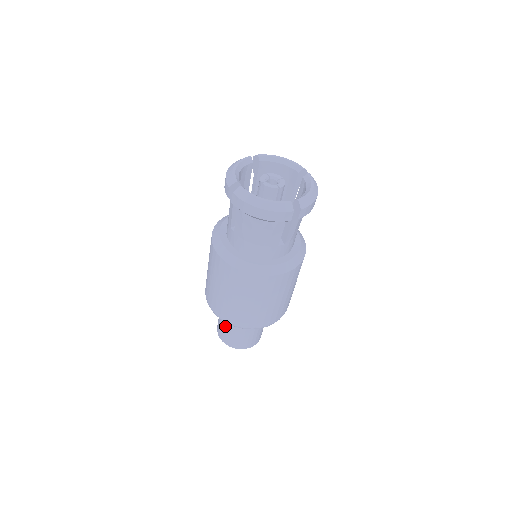
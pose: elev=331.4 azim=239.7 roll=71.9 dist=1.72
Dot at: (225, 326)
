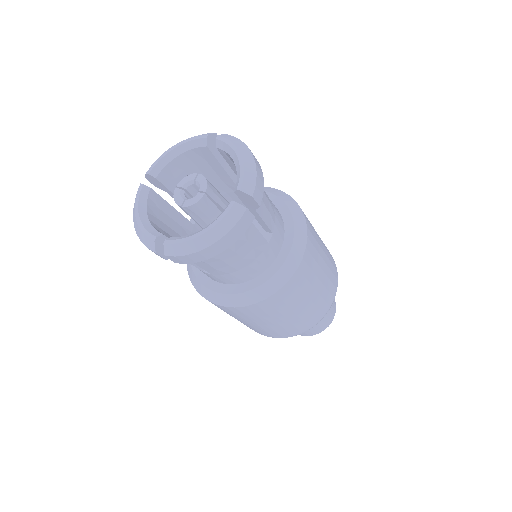
Dot at: occluded
